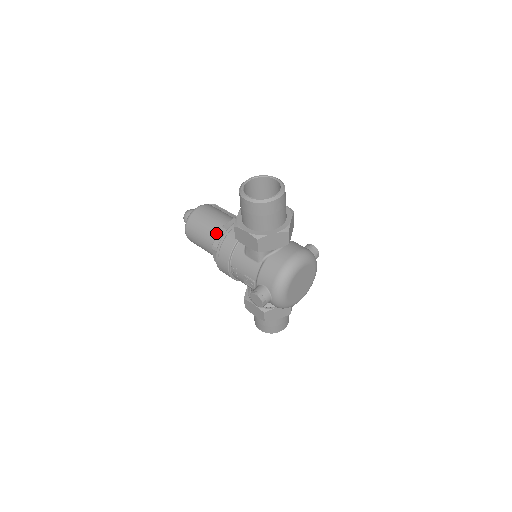
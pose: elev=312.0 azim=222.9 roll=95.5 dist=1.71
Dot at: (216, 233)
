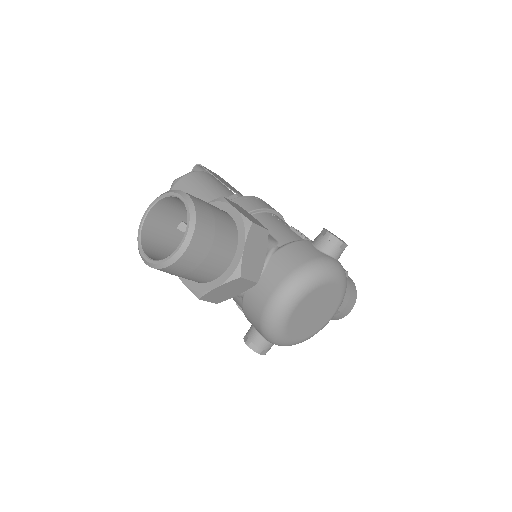
Dot at: occluded
